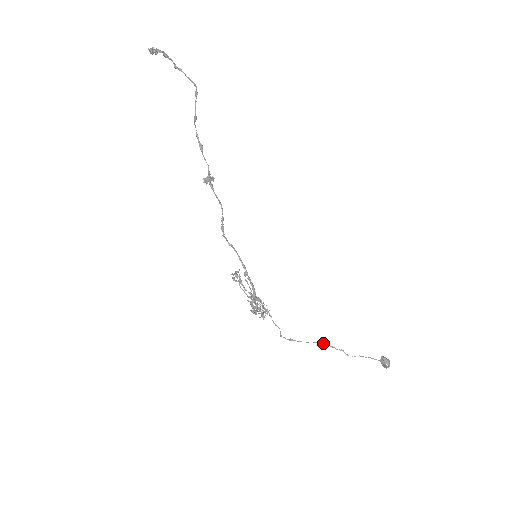
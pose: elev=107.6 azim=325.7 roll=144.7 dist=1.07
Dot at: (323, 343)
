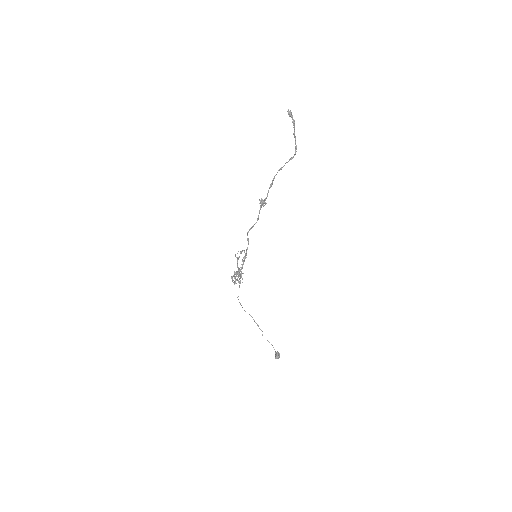
Dot at: (254, 320)
